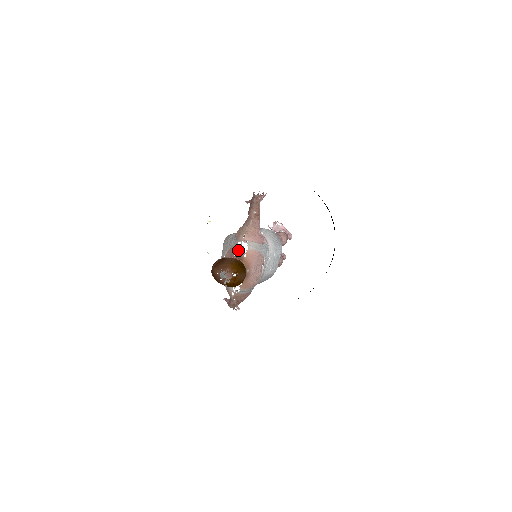
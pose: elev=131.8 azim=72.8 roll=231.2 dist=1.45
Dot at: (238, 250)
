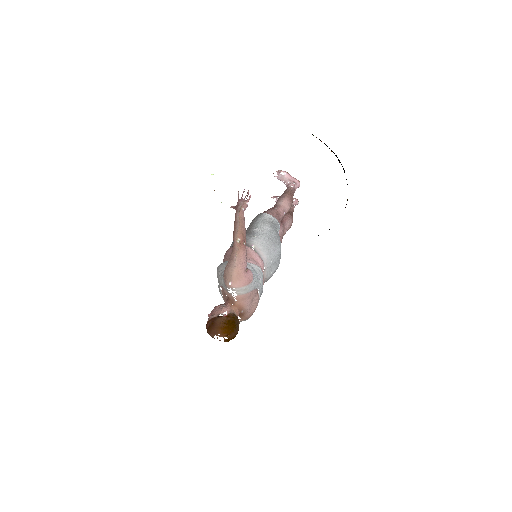
Dot at: (228, 294)
